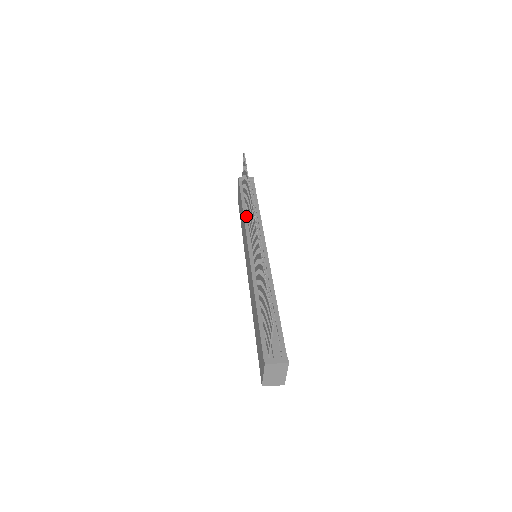
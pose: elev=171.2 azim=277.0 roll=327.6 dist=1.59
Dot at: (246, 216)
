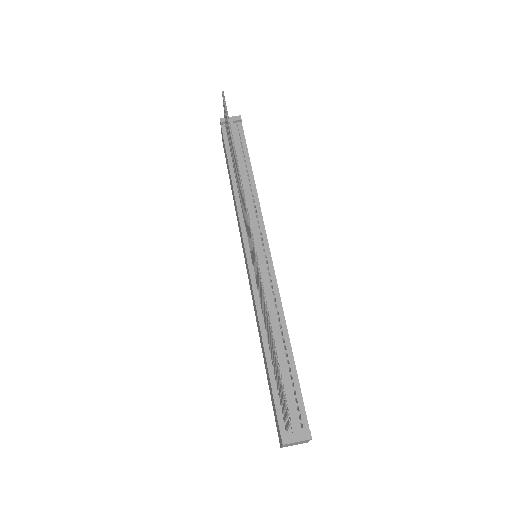
Dot at: (237, 190)
